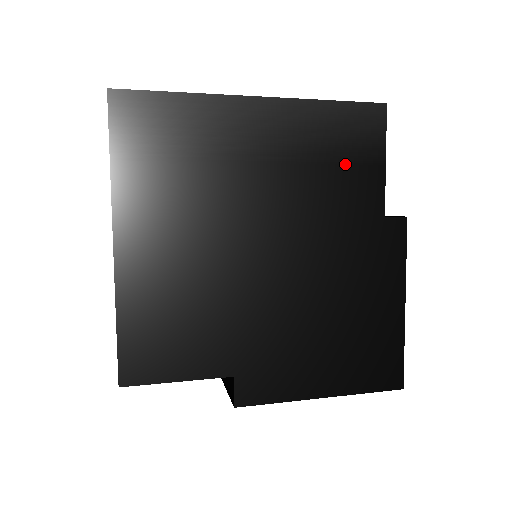
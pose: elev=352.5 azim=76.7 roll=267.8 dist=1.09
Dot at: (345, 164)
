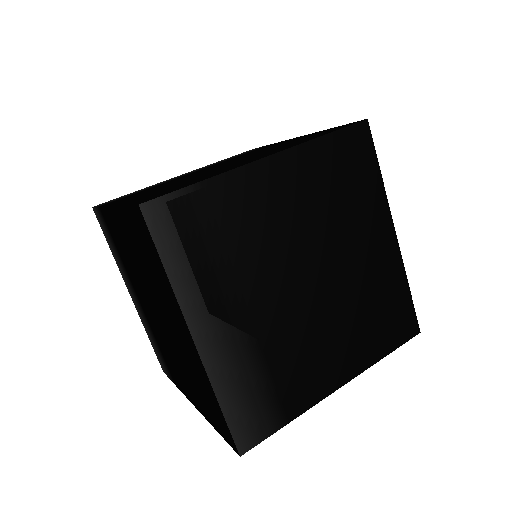
Dot at: occluded
